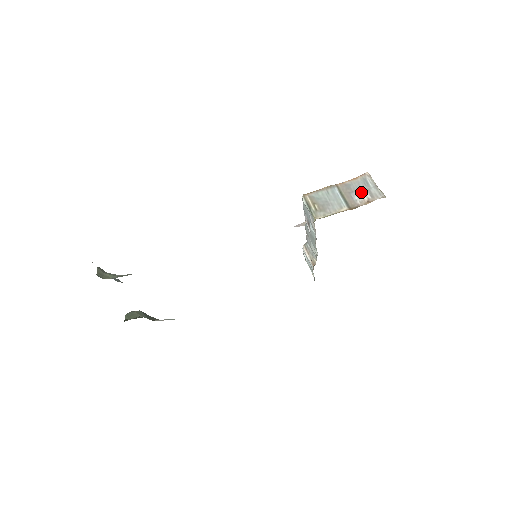
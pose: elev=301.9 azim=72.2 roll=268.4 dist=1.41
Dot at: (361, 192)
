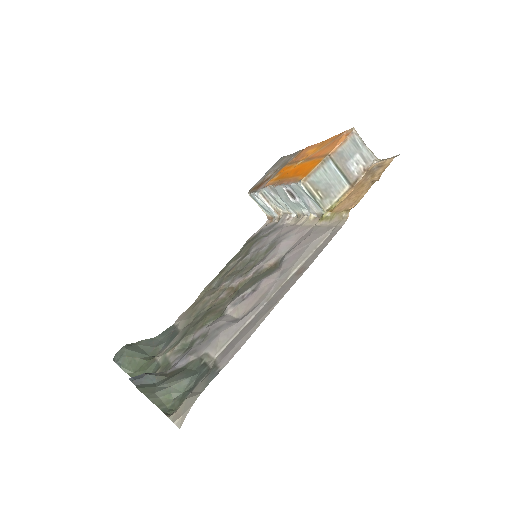
Dot at: (355, 159)
